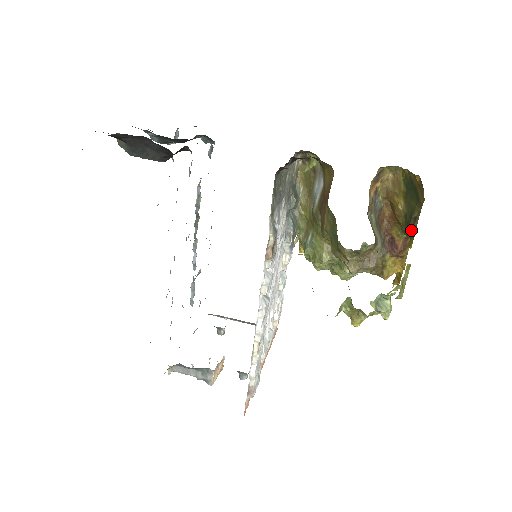
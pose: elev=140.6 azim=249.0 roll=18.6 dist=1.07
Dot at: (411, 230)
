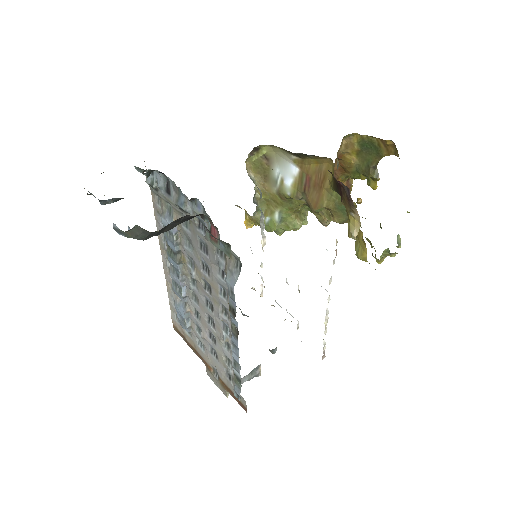
Dot at: (375, 177)
